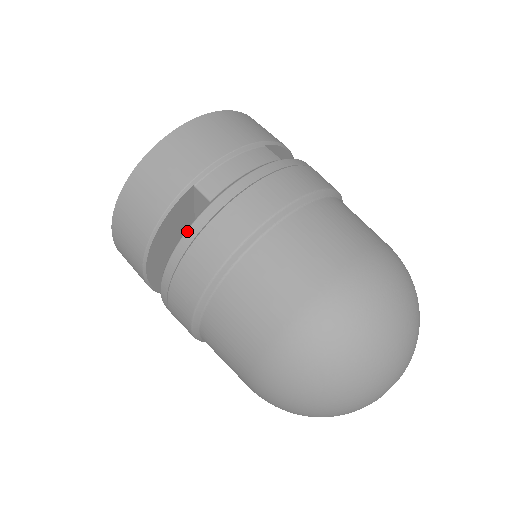
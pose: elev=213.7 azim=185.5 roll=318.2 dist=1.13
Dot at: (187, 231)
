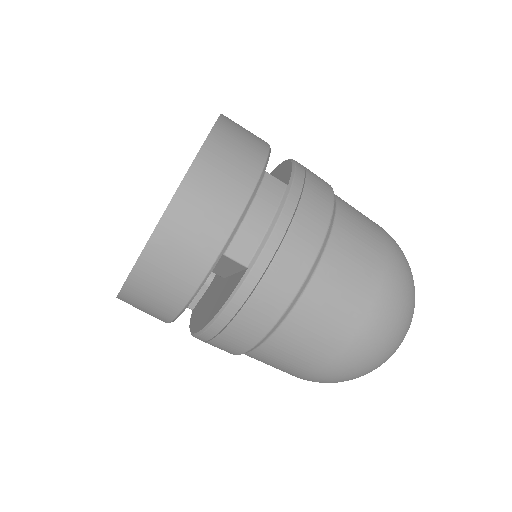
Dot at: (231, 301)
